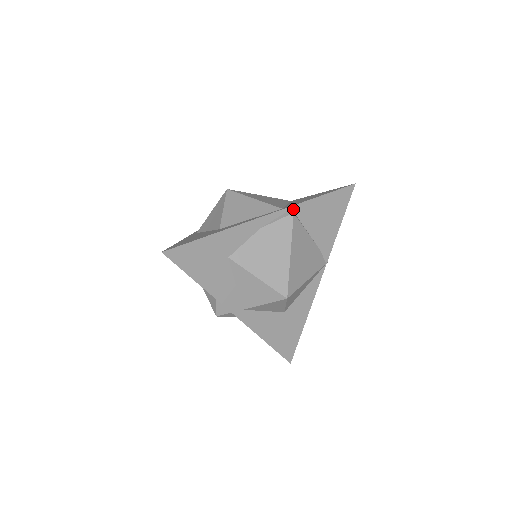
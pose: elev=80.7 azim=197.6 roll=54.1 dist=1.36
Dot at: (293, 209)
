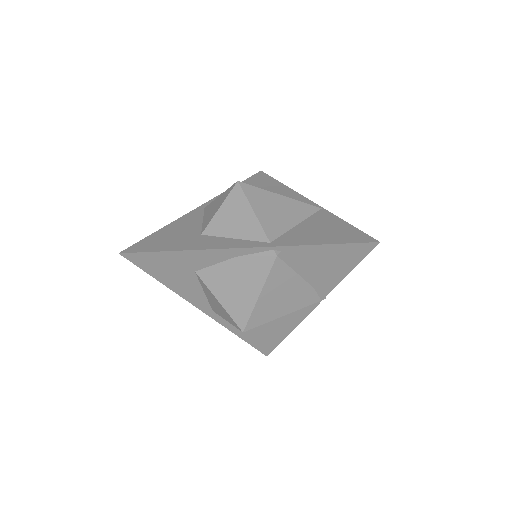
Dot at: (281, 249)
